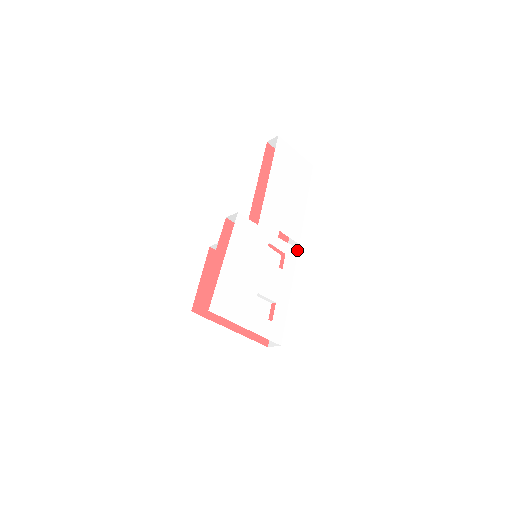
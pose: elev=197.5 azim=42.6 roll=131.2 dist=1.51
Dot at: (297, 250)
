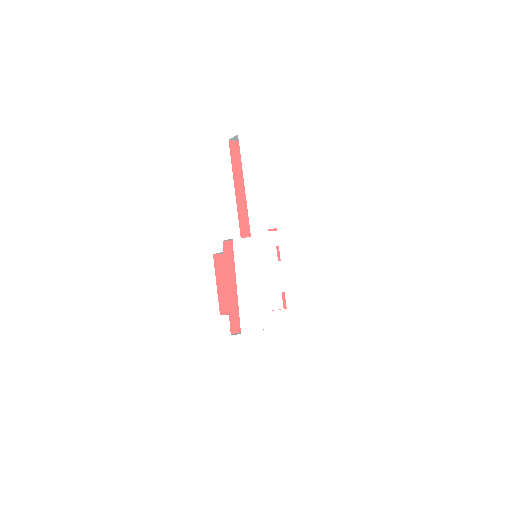
Dot at: (287, 235)
